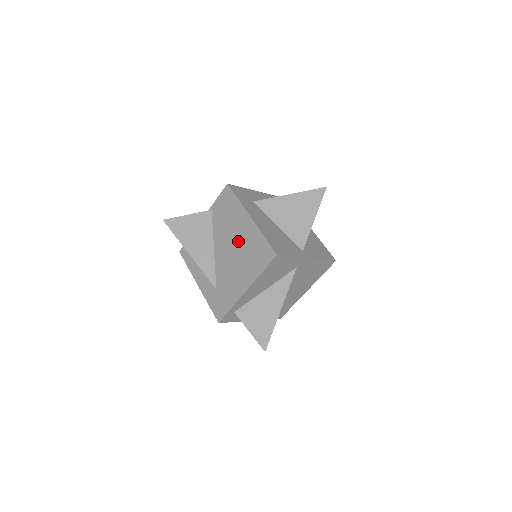
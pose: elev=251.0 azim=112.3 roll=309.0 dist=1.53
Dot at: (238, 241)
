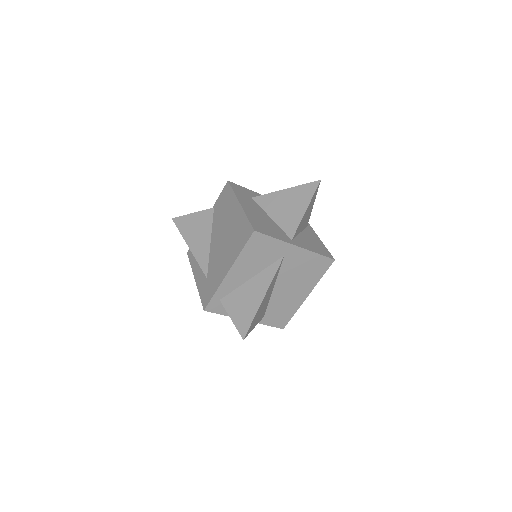
Dot at: (228, 228)
